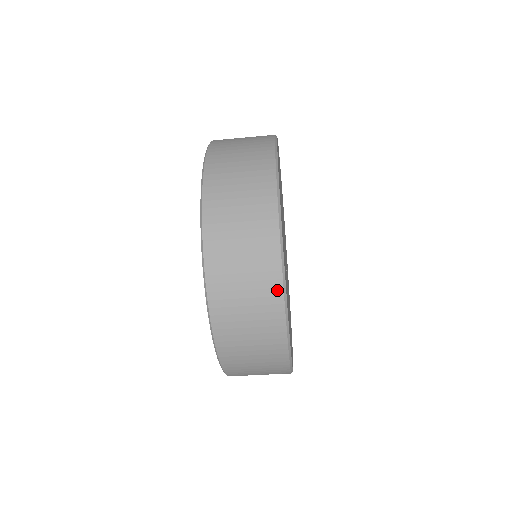
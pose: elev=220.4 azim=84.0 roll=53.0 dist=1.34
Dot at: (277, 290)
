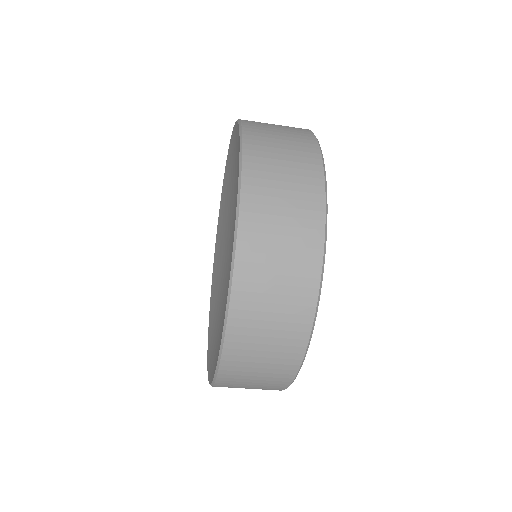
Dot at: (318, 180)
